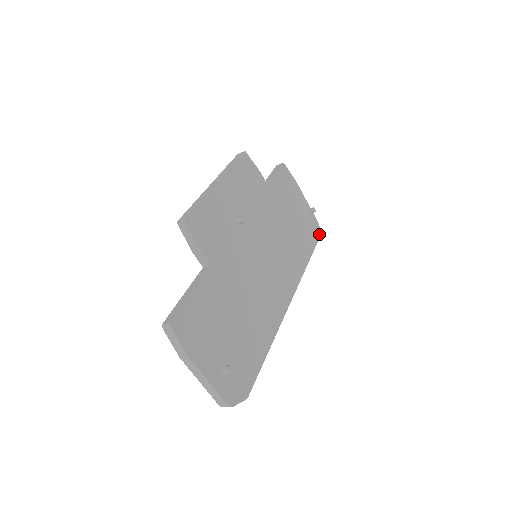
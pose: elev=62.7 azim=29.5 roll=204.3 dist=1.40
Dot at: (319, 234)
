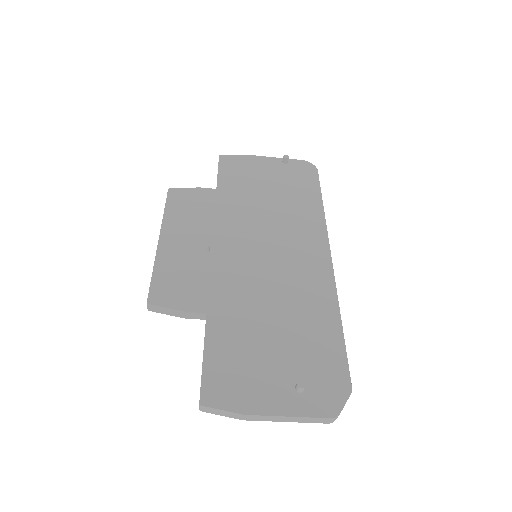
Dot at: (314, 168)
